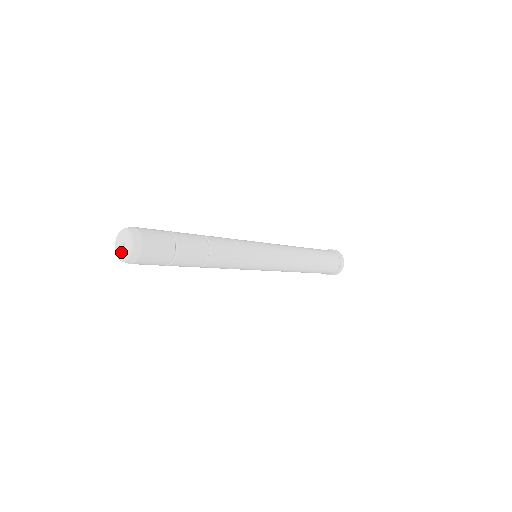
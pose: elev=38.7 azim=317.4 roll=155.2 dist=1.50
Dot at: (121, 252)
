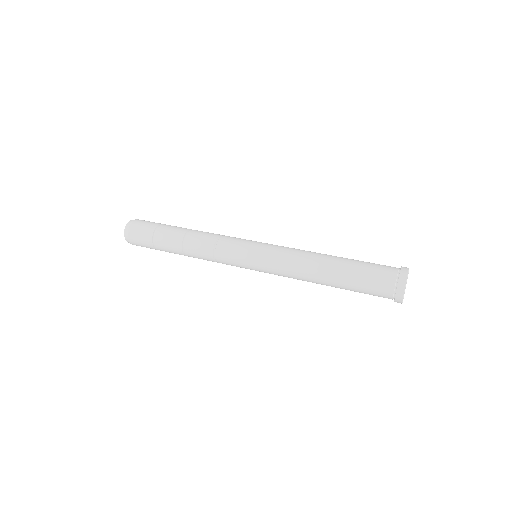
Dot at: occluded
